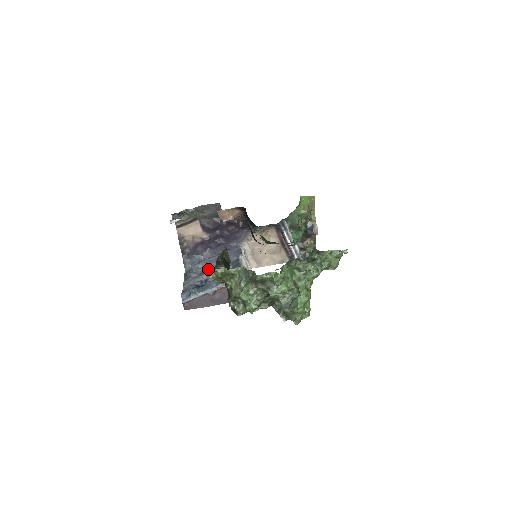
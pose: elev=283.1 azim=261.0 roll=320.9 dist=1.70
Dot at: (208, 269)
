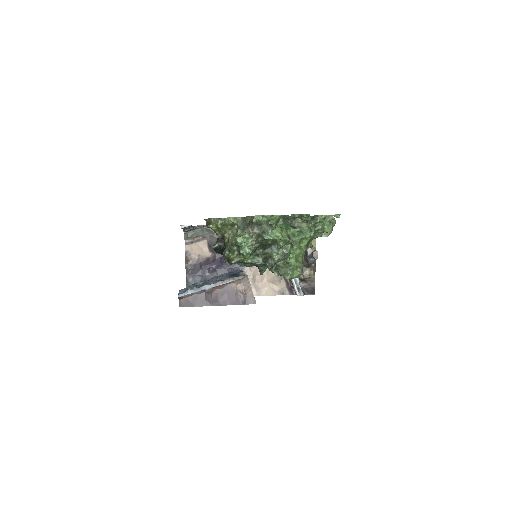
Dot at: (209, 220)
